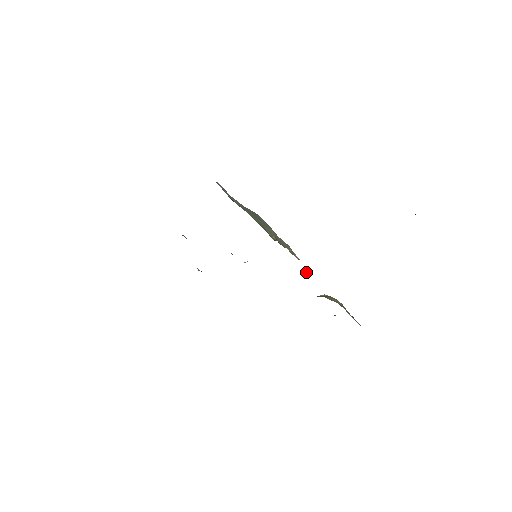
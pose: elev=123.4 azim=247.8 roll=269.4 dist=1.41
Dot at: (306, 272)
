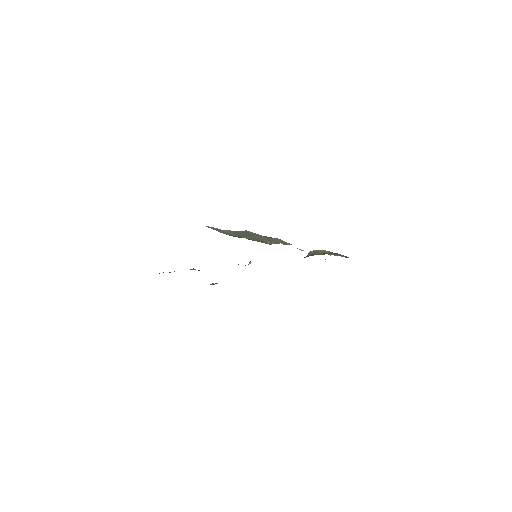
Dot at: occluded
